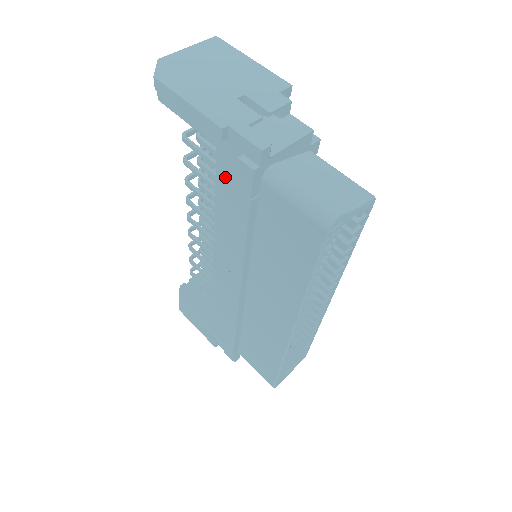
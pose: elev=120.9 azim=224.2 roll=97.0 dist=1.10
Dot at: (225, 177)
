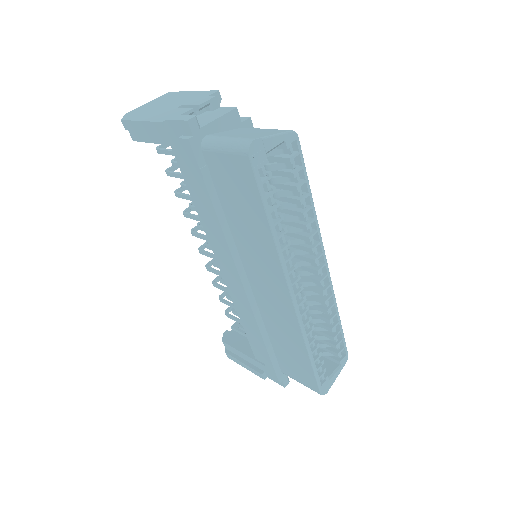
Dot at: (186, 170)
